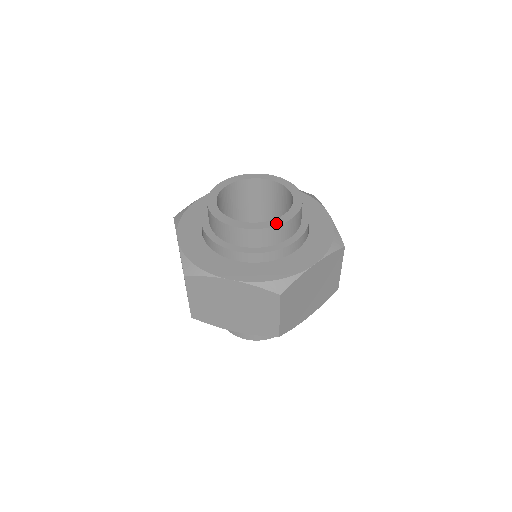
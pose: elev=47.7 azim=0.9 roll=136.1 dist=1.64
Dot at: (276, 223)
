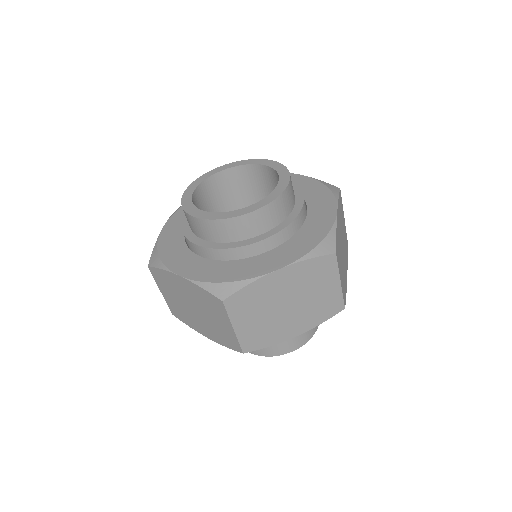
Dot at: (235, 214)
